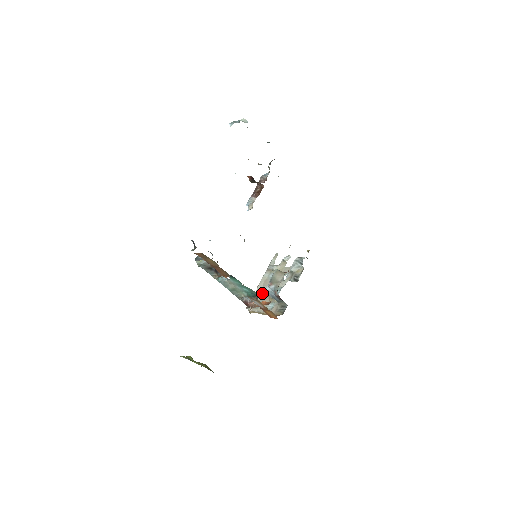
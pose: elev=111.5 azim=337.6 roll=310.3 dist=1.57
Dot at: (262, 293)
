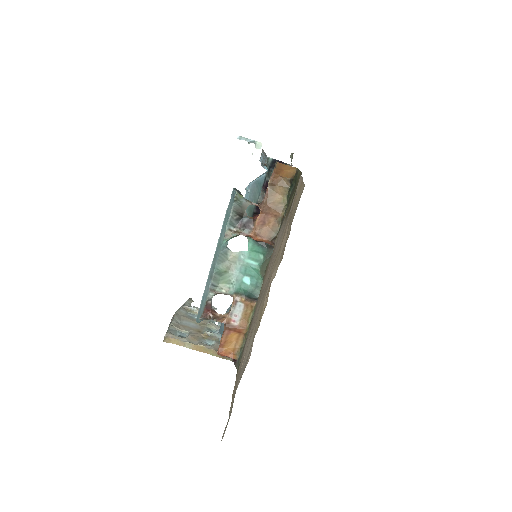
Dot at: (184, 325)
